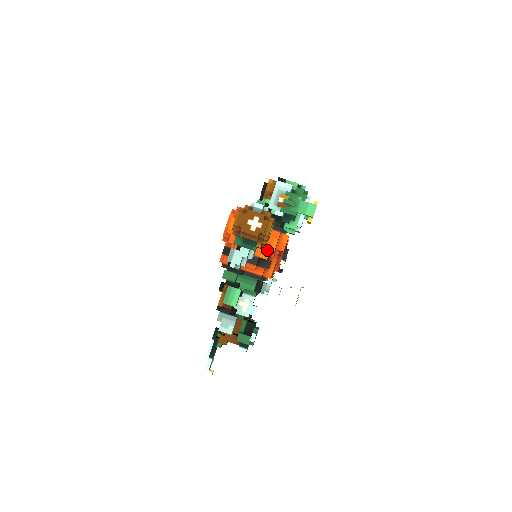
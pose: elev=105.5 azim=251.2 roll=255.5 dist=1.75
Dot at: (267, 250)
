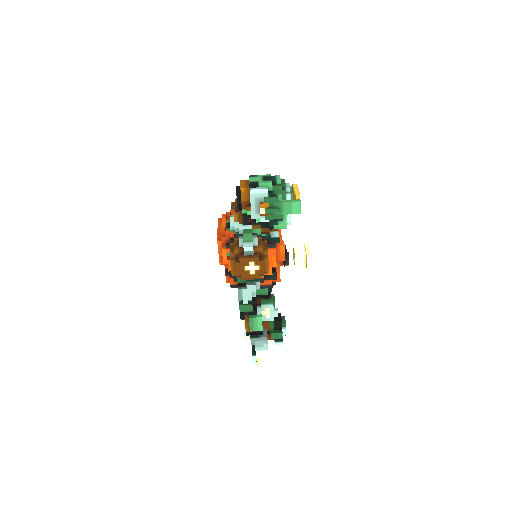
Dot at: (269, 267)
